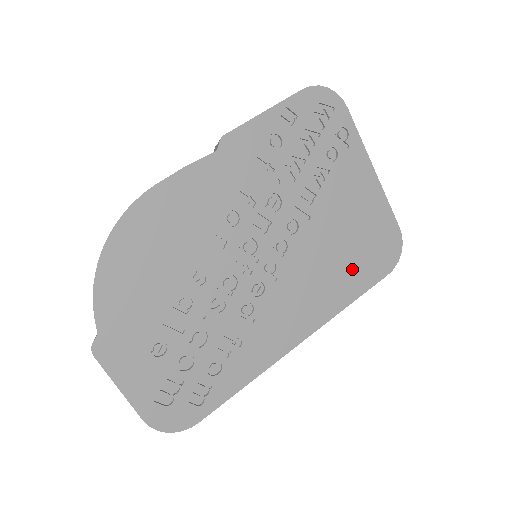
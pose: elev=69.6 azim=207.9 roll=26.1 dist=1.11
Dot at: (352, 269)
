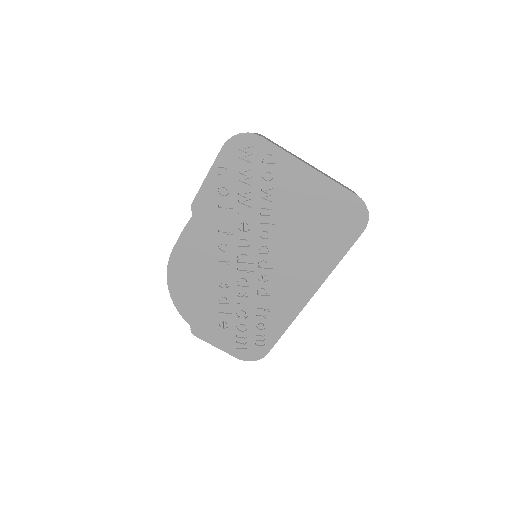
Dot at: (328, 240)
